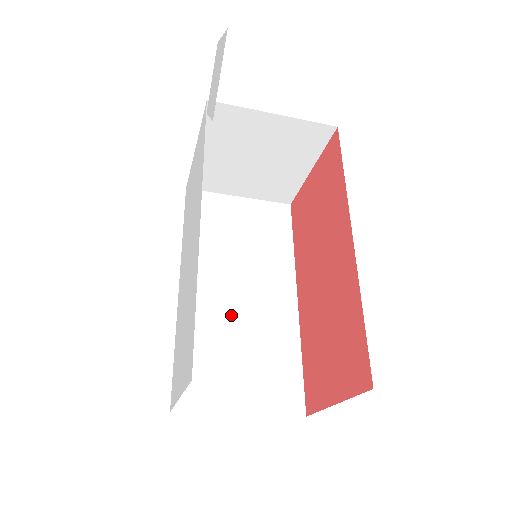
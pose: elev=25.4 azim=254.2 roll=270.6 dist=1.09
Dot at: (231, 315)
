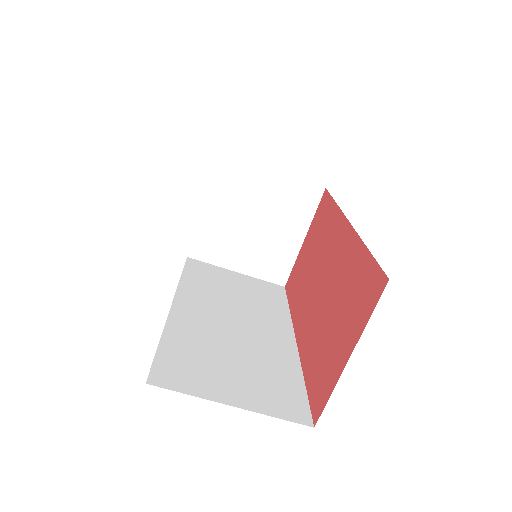
Dot at: (225, 333)
